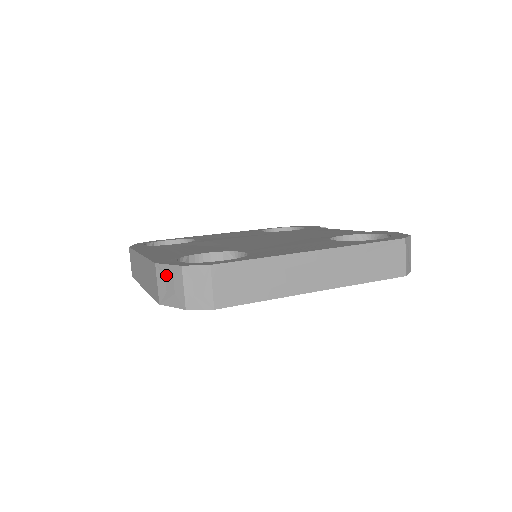
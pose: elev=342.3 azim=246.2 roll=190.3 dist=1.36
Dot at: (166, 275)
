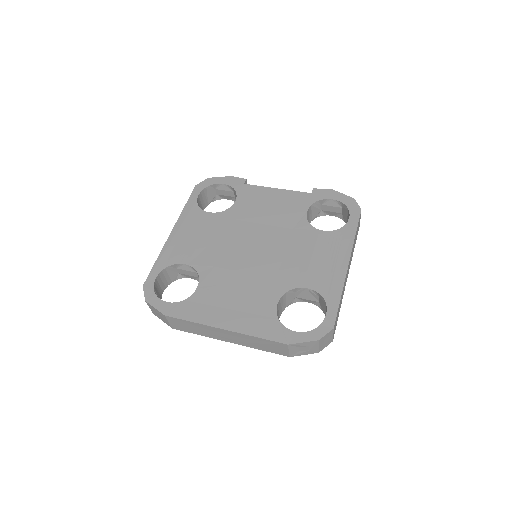
Dot at: (300, 346)
